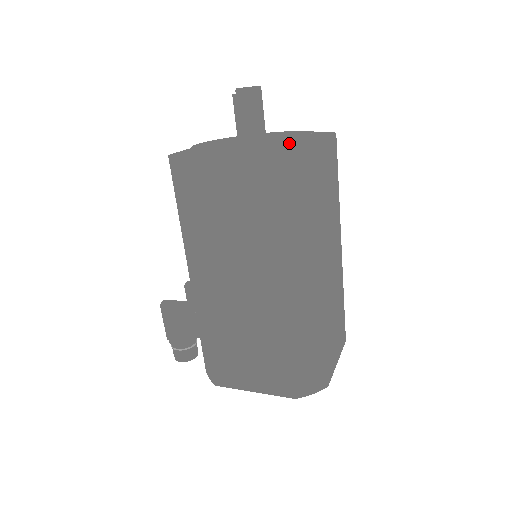
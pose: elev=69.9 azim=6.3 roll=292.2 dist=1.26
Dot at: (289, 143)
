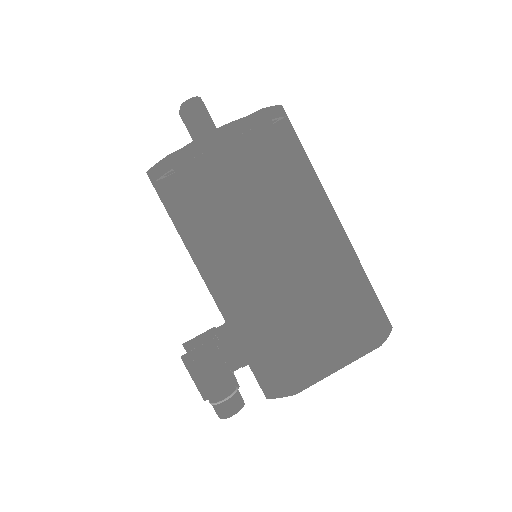
Dot at: occluded
